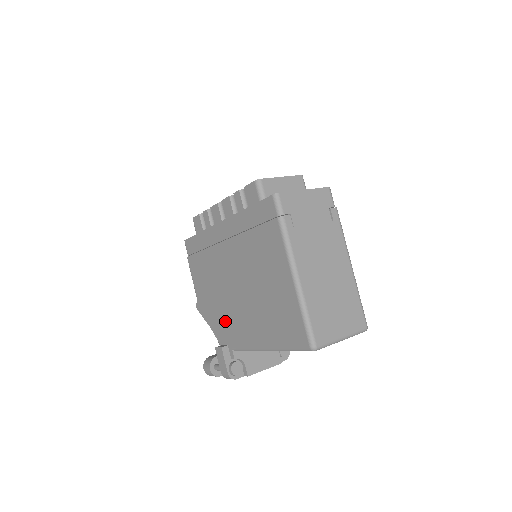
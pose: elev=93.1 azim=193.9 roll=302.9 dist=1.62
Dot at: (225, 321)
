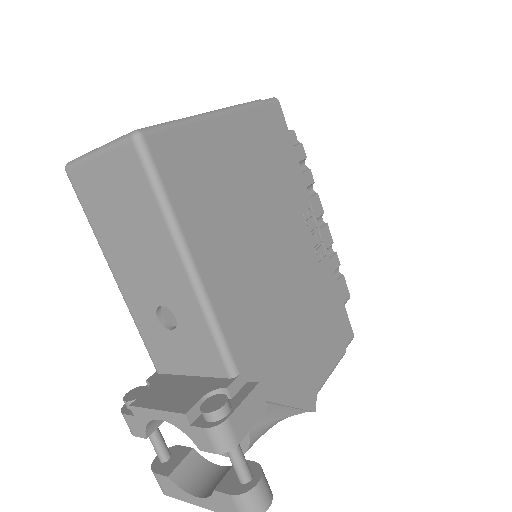
Dot at: occluded
